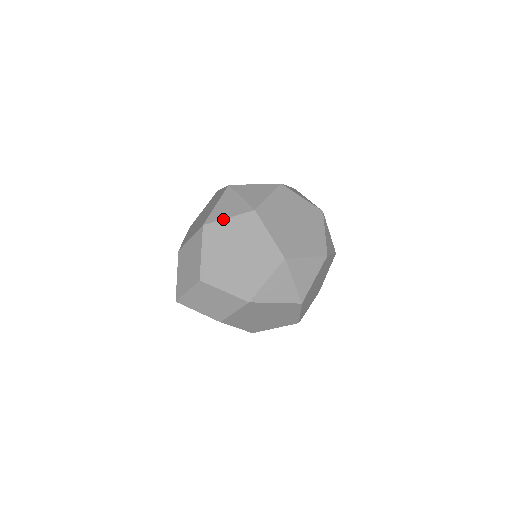
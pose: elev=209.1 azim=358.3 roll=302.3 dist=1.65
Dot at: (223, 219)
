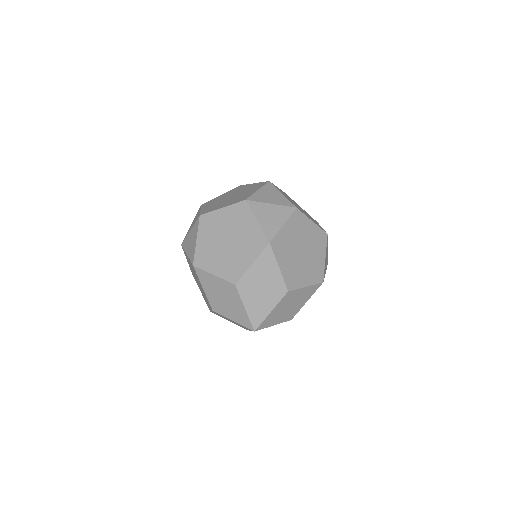
Dot at: (195, 245)
